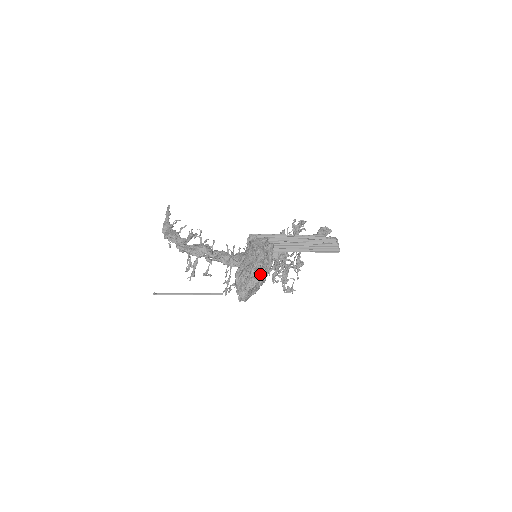
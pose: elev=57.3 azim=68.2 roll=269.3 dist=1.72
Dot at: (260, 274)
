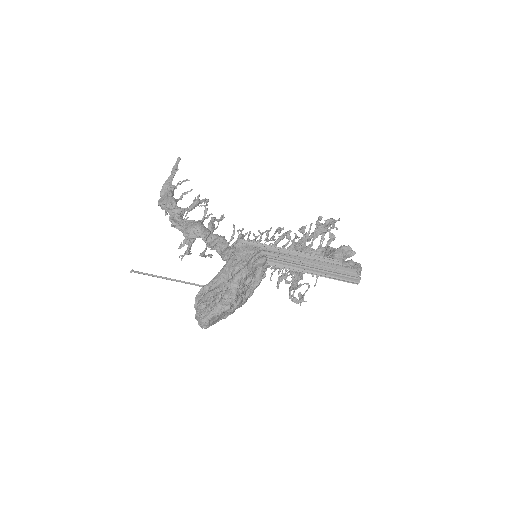
Dot at: (232, 300)
